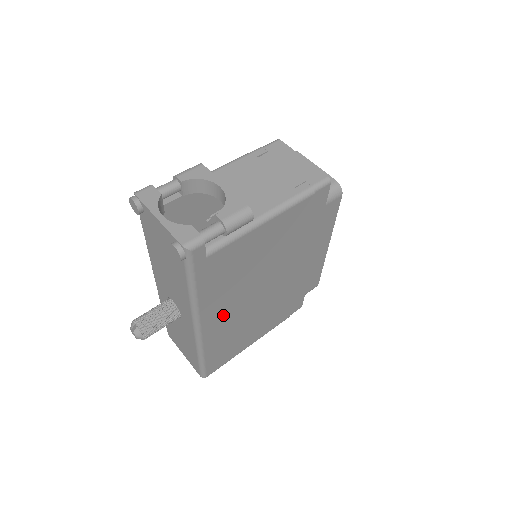
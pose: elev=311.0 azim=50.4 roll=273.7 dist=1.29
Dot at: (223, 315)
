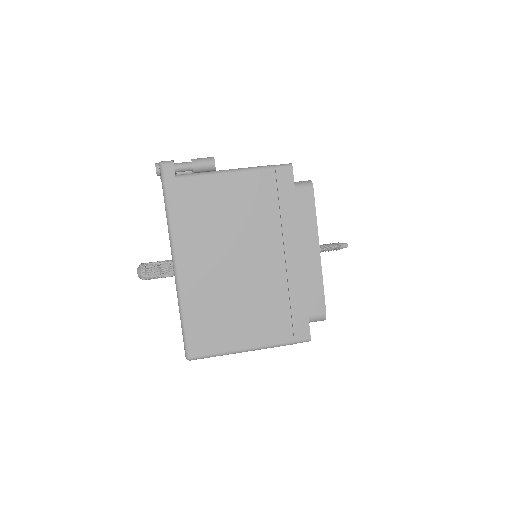
Dot at: (200, 265)
